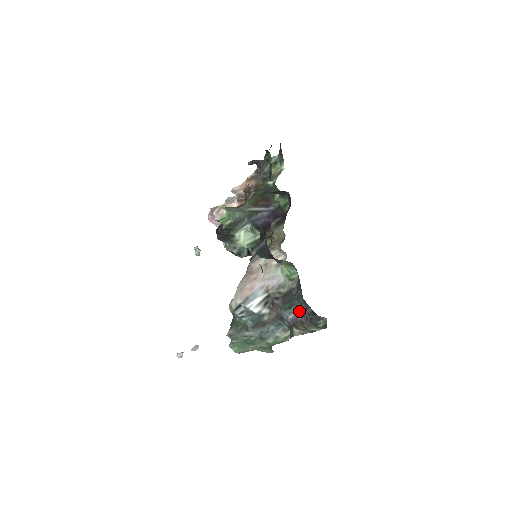
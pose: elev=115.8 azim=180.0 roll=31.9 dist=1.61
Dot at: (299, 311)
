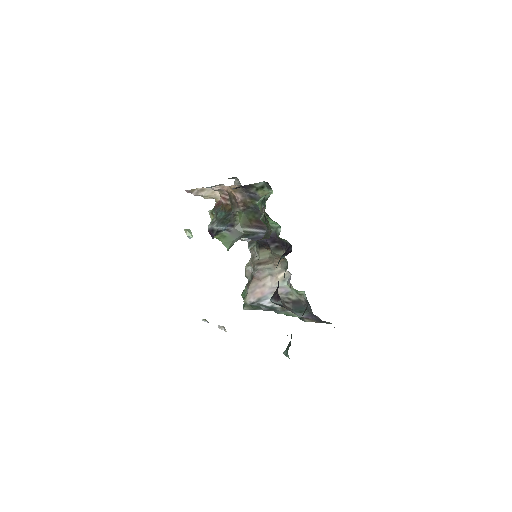
Dot at: (309, 315)
